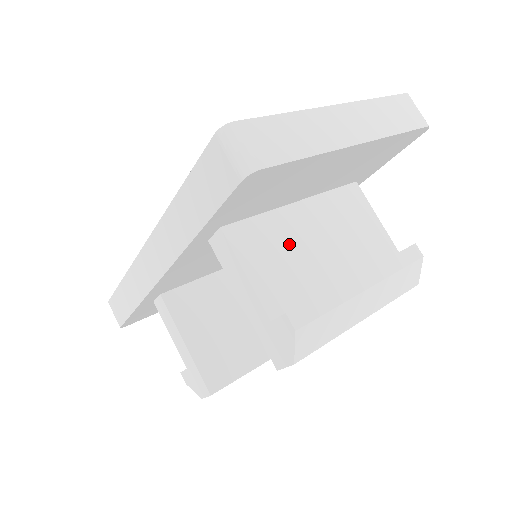
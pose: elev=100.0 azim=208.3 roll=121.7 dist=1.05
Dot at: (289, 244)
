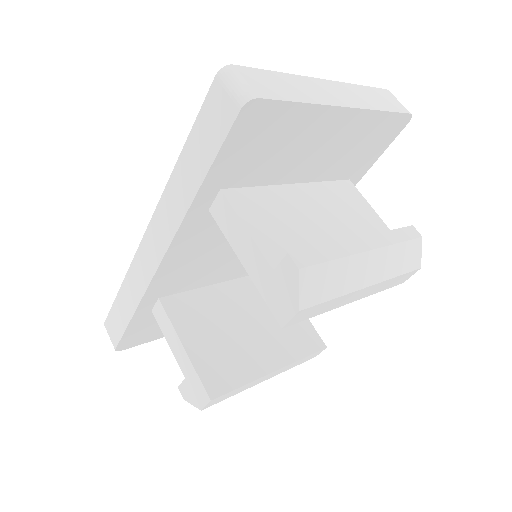
Dot at: (288, 214)
